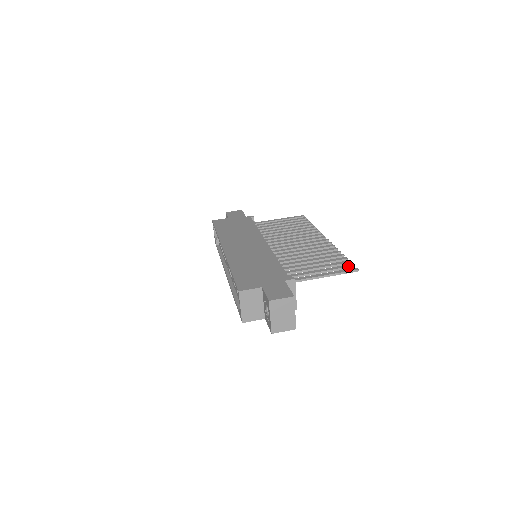
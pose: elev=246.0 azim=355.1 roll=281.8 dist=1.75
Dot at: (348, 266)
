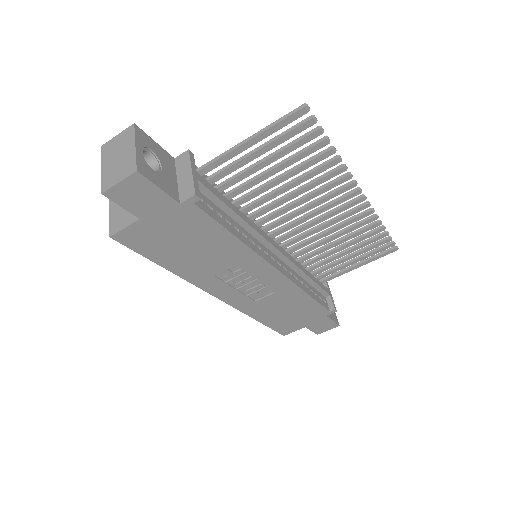
Dot at: (302, 121)
